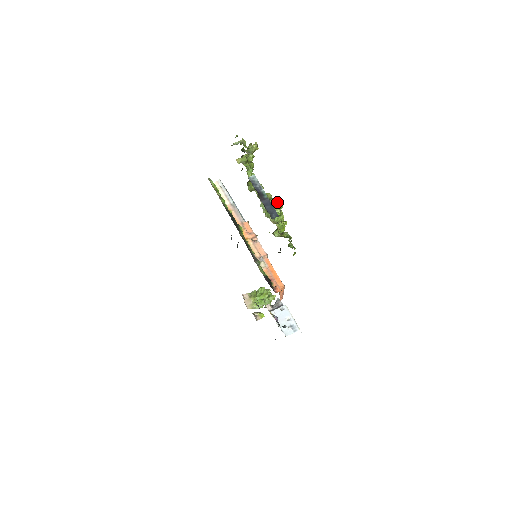
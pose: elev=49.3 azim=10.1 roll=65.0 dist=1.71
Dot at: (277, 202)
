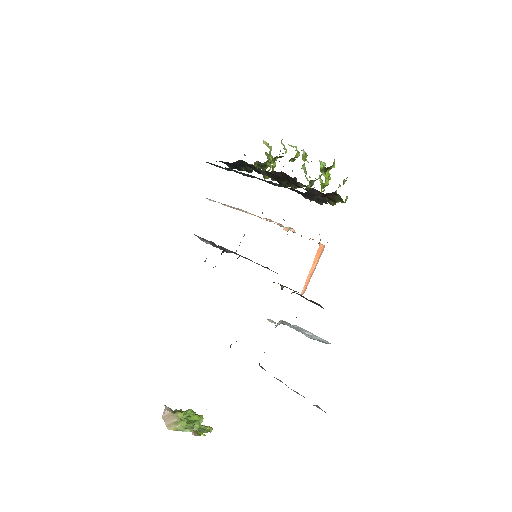
Dot at: occluded
